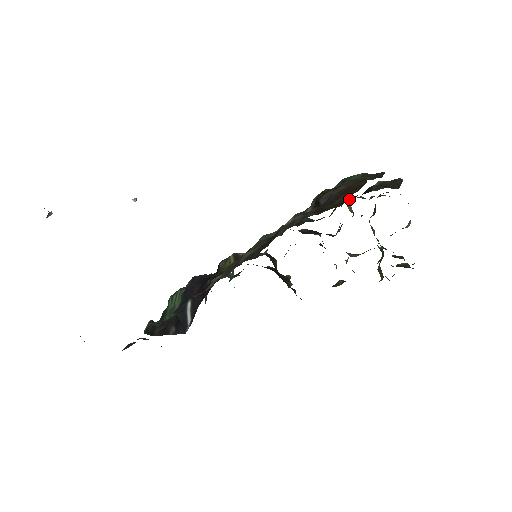
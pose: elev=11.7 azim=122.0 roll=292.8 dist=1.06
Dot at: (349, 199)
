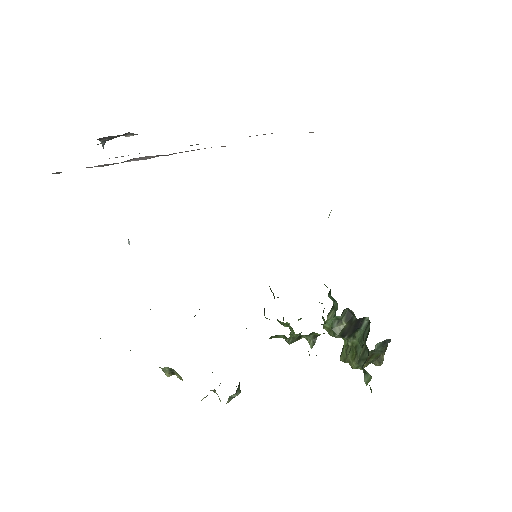
Dot at: occluded
